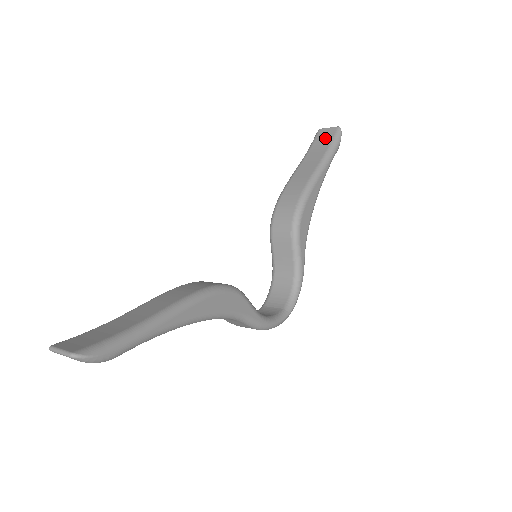
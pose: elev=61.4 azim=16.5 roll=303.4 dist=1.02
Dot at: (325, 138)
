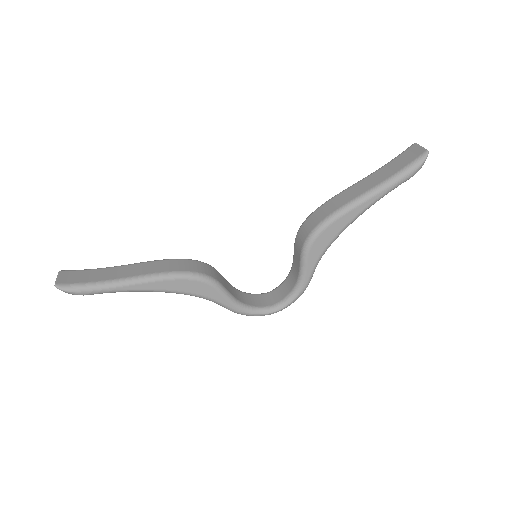
Dot at: (406, 159)
